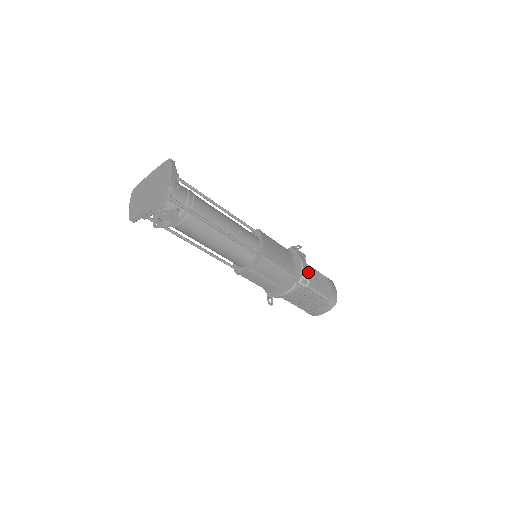
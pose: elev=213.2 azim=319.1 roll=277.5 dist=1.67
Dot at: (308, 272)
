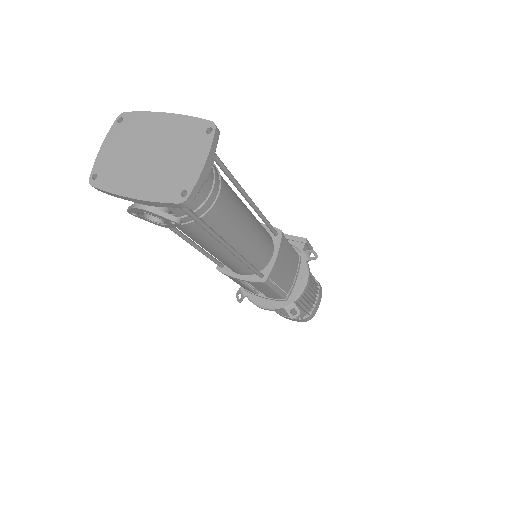
Dot at: occluded
